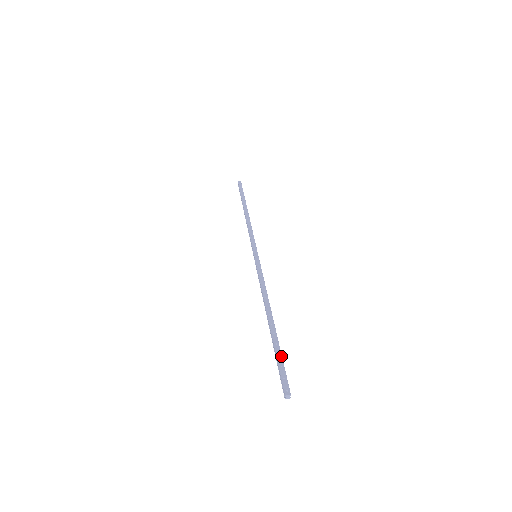
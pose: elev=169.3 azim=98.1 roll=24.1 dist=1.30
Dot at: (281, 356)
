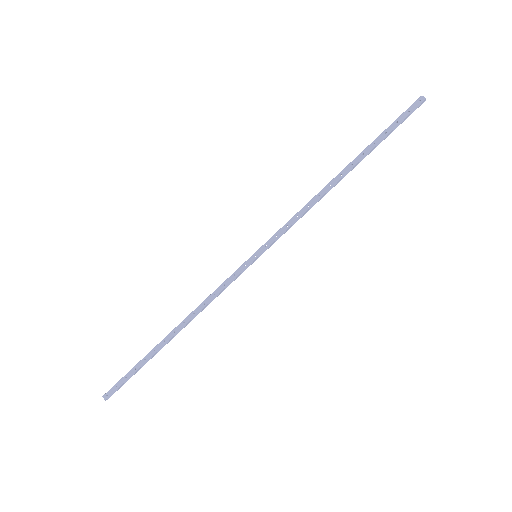
Dot at: (135, 371)
